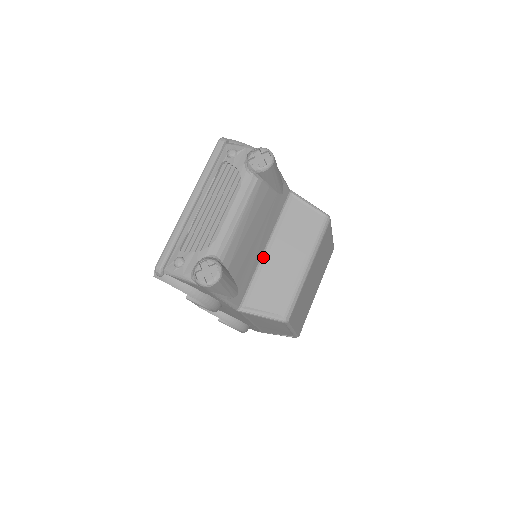
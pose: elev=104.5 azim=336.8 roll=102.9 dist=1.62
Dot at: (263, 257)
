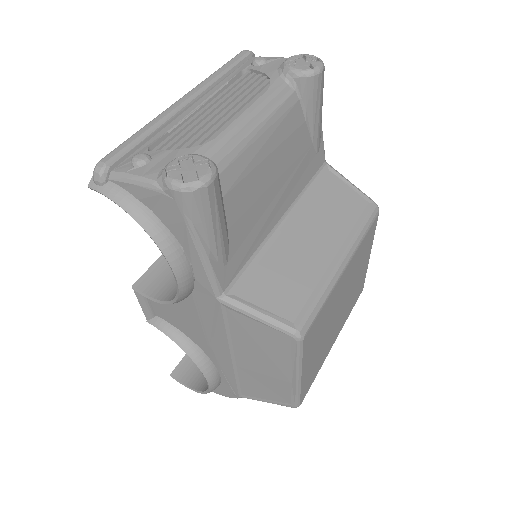
Dot at: (275, 231)
